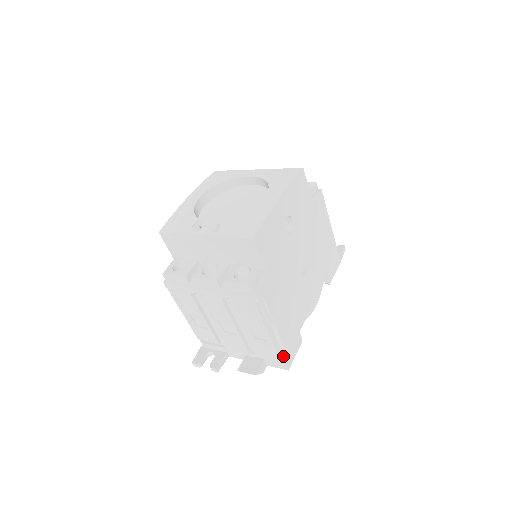
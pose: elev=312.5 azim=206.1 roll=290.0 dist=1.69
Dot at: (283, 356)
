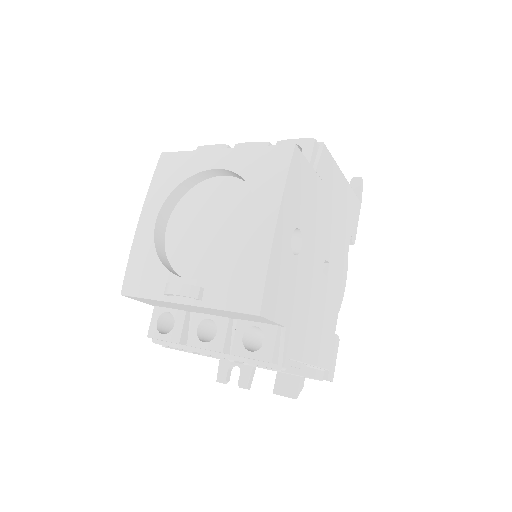
Dot at: (323, 373)
